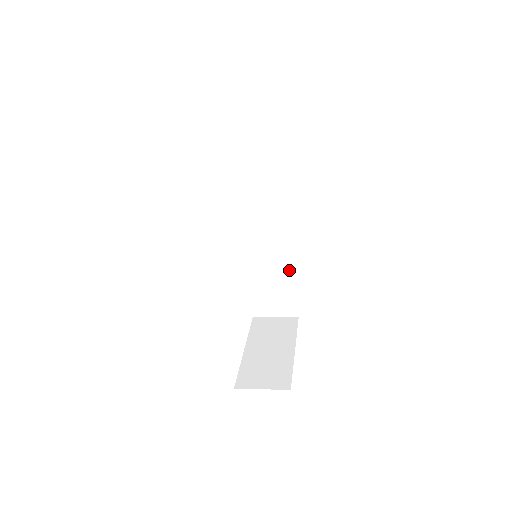
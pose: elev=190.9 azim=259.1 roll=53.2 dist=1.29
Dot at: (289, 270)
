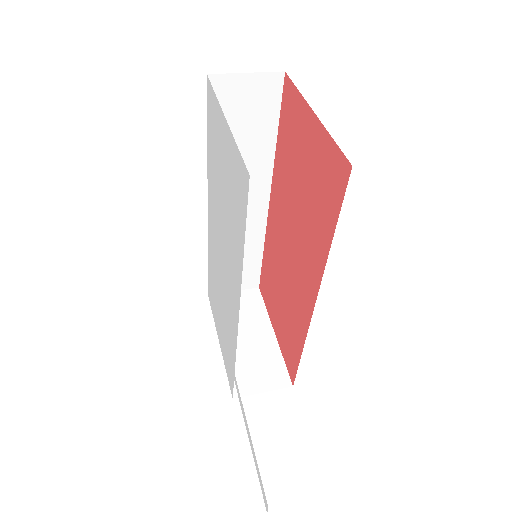
Dot at: (258, 246)
